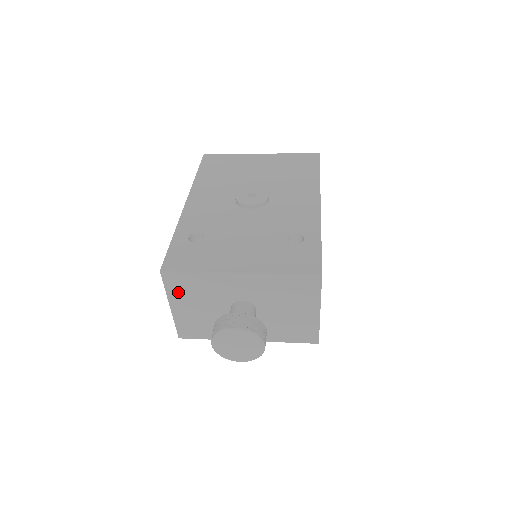
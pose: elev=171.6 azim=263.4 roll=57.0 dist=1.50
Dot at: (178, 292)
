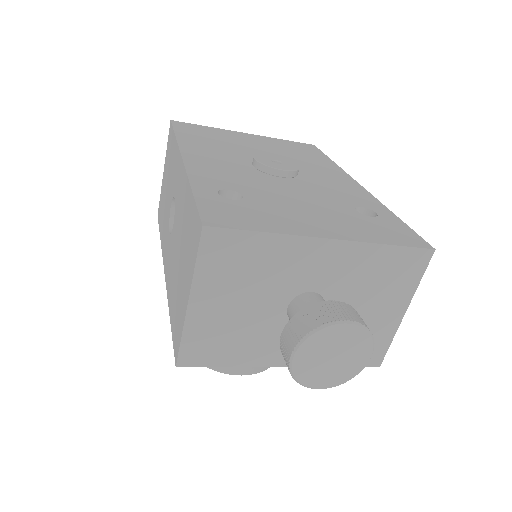
Dot at: (216, 272)
